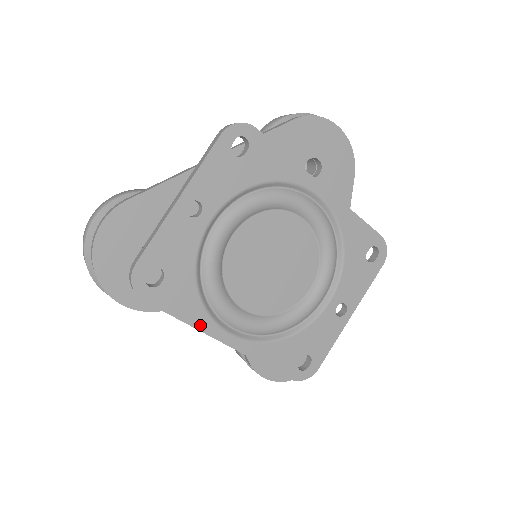
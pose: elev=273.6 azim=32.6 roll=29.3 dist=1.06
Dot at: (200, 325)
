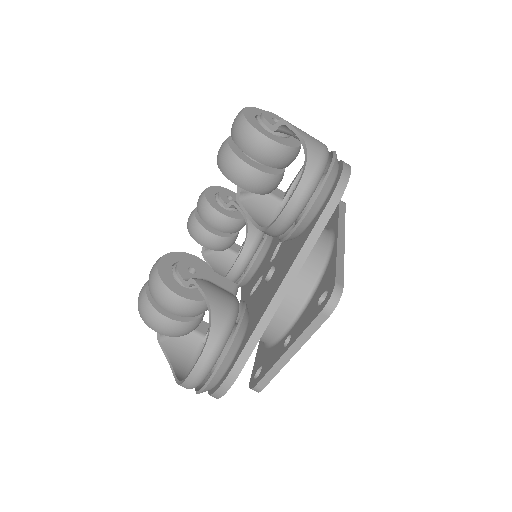
Dot at: occluded
